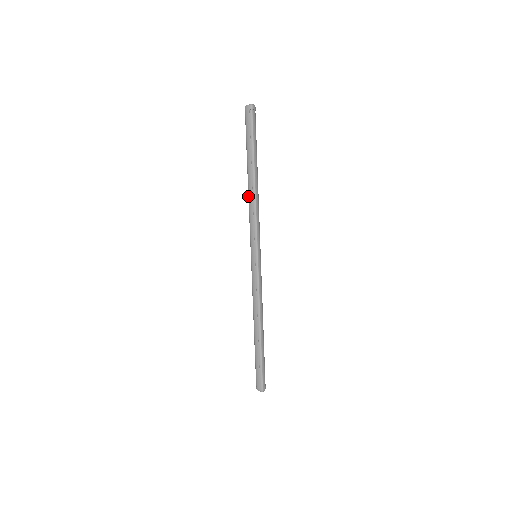
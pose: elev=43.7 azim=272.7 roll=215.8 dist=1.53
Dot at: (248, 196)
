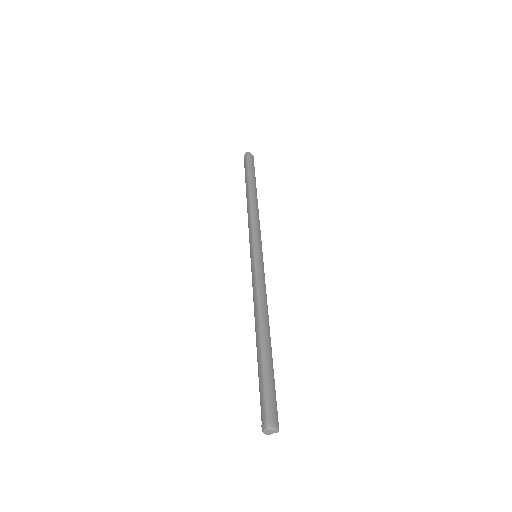
Dot at: (247, 211)
